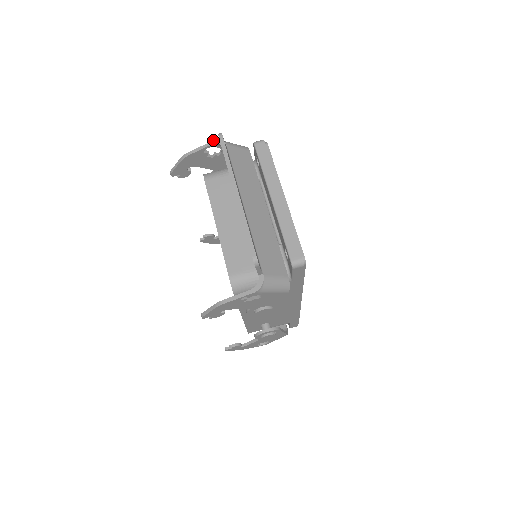
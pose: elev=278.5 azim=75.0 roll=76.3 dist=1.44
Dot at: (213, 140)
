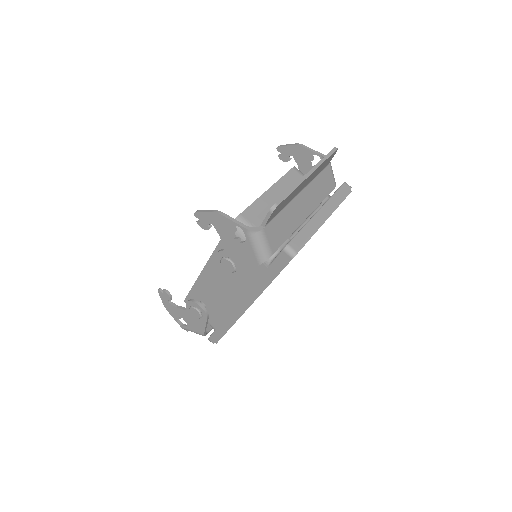
Dot at: (325, 155)
